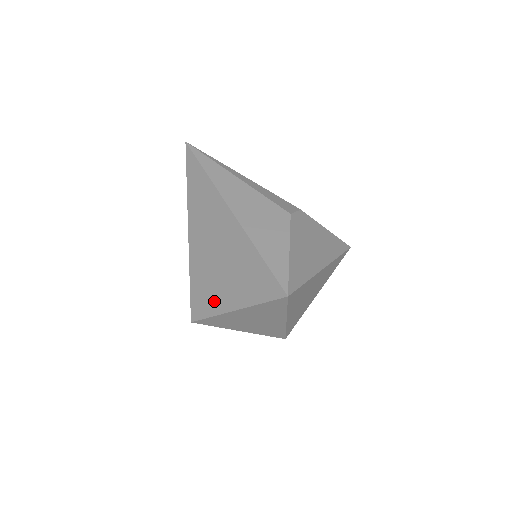
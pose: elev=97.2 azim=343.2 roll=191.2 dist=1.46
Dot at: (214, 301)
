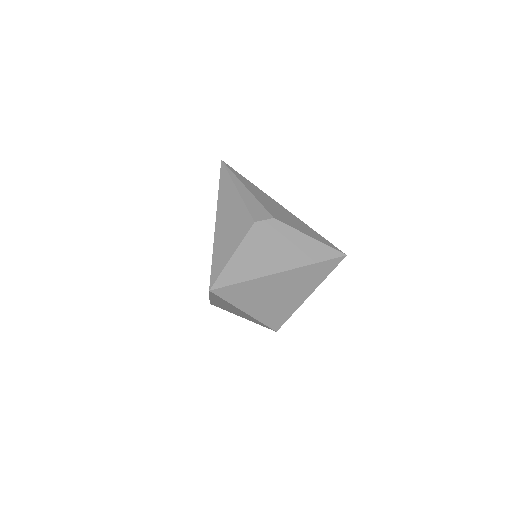
Dot at: occluded
